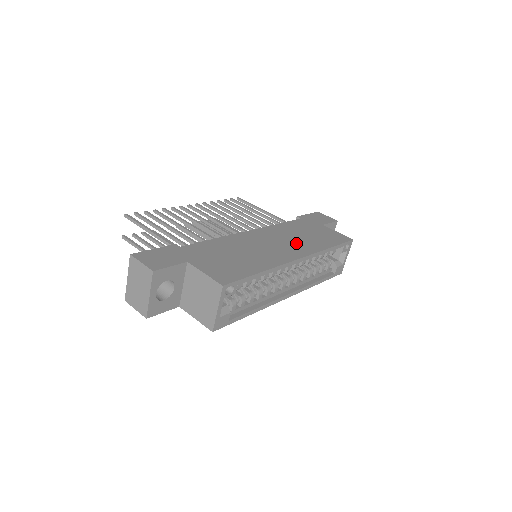
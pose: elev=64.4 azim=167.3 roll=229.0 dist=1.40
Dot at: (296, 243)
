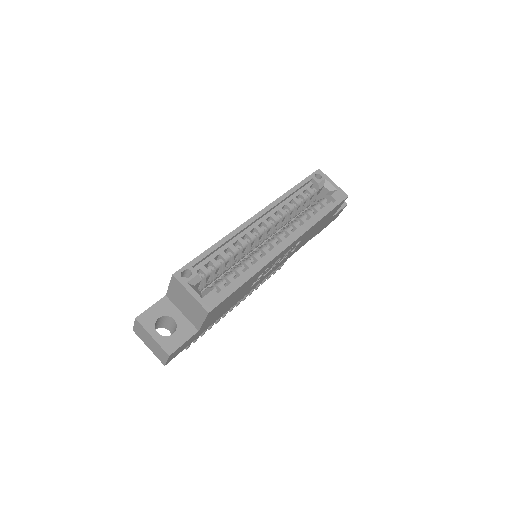
Dot at: occluded
